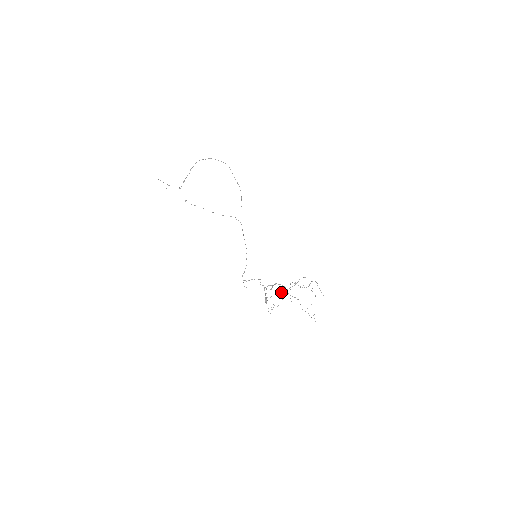
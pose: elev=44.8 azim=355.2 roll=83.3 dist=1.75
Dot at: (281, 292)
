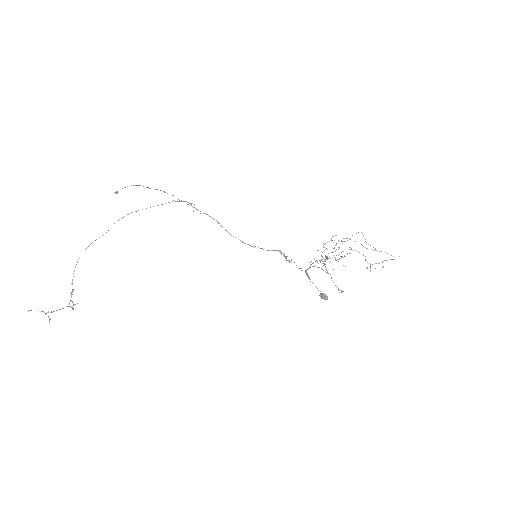
Dot at: occluded
